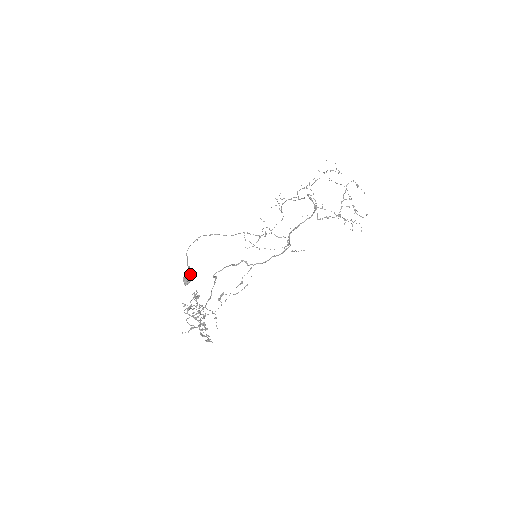
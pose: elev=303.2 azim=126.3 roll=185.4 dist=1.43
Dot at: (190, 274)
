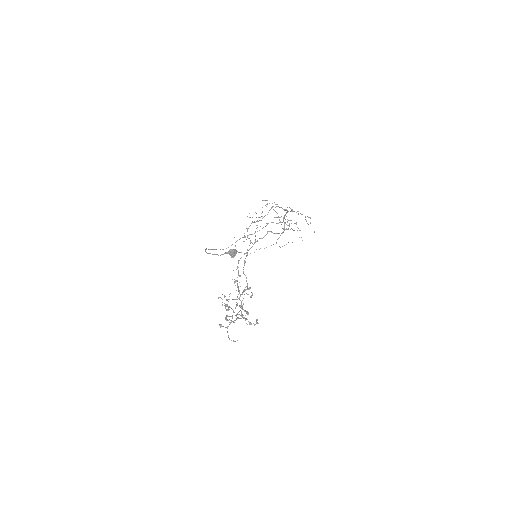
Dot at: occluded
